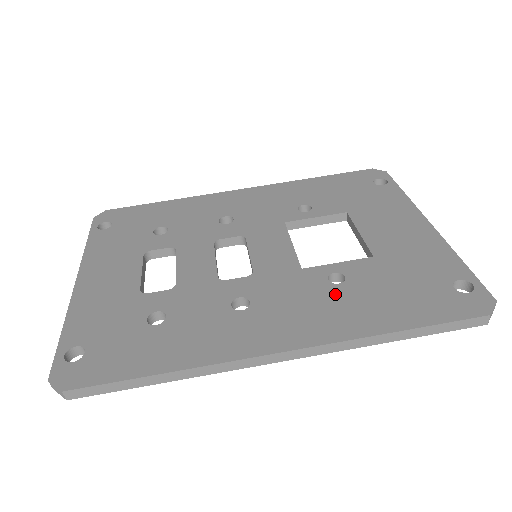
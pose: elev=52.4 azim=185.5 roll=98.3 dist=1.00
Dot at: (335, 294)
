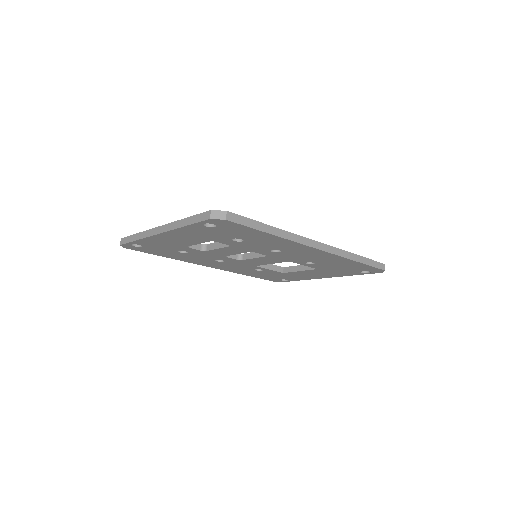
Dot at: occluded
